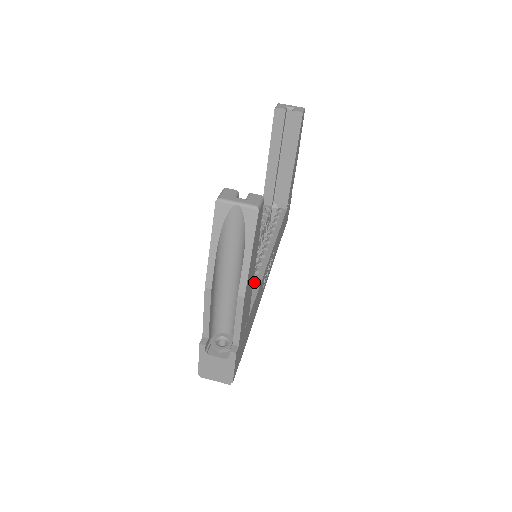
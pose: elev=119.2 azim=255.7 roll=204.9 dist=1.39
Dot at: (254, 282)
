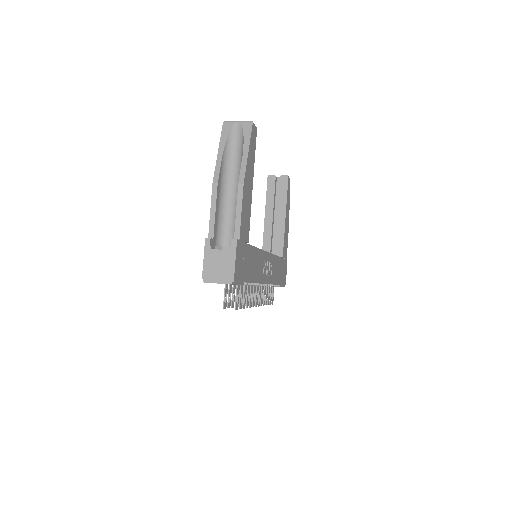
Dot at: occluded
